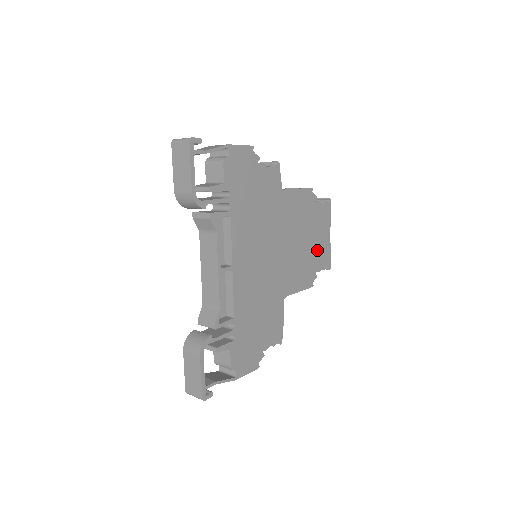
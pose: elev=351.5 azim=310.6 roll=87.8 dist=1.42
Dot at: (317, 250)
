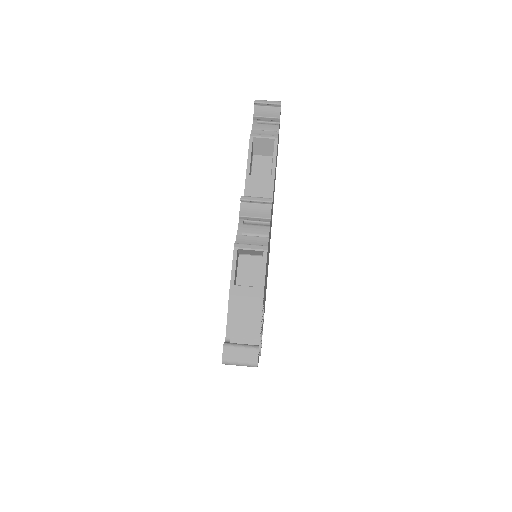
Dot at: occluded
